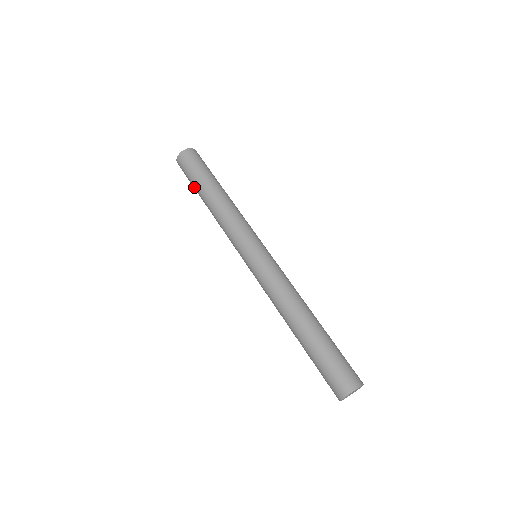
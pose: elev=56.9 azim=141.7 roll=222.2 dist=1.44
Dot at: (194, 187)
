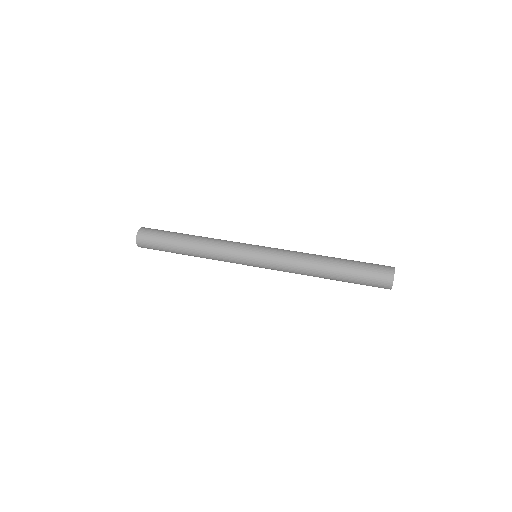
Dot at: (168, 248)
